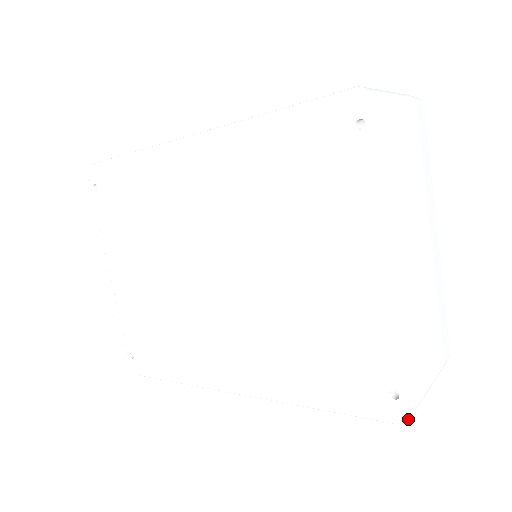
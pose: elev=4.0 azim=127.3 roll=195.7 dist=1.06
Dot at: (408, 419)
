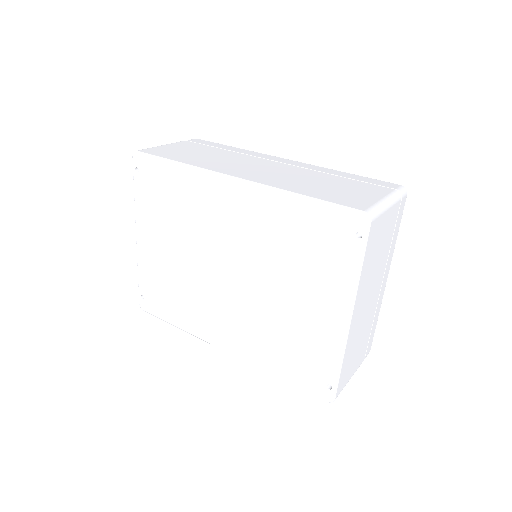
Dot at: (333, 401)
